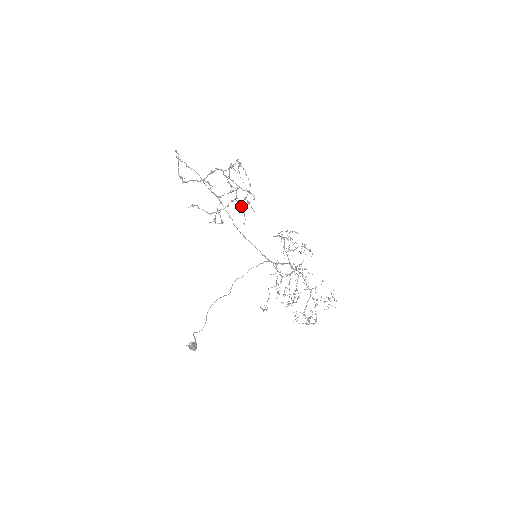
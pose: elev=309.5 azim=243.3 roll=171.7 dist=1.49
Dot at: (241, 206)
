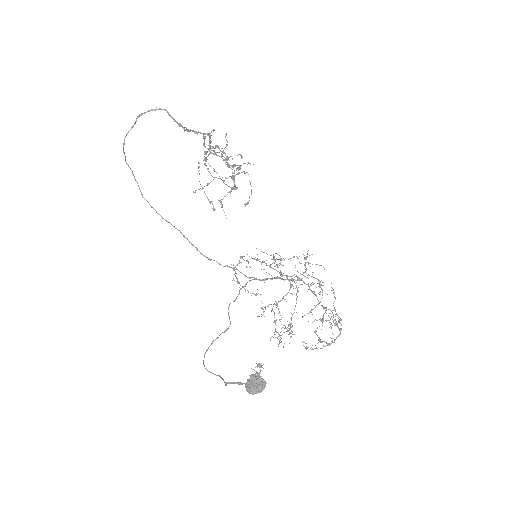
Dot at: (234, 187)
